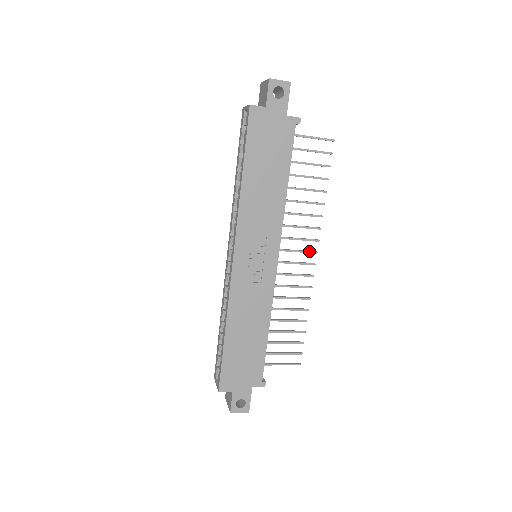
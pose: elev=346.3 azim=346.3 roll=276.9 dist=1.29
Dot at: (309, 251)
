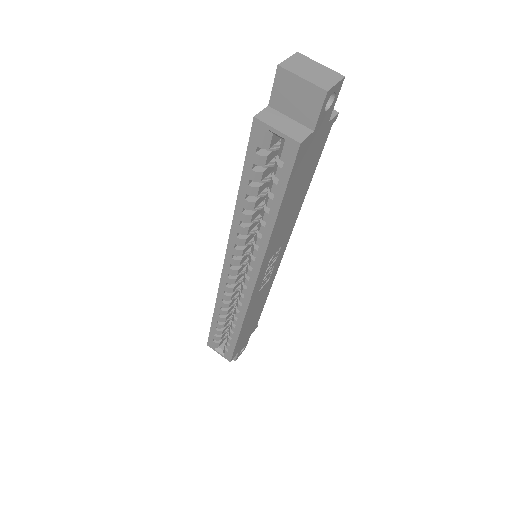
Dot at: occluded
